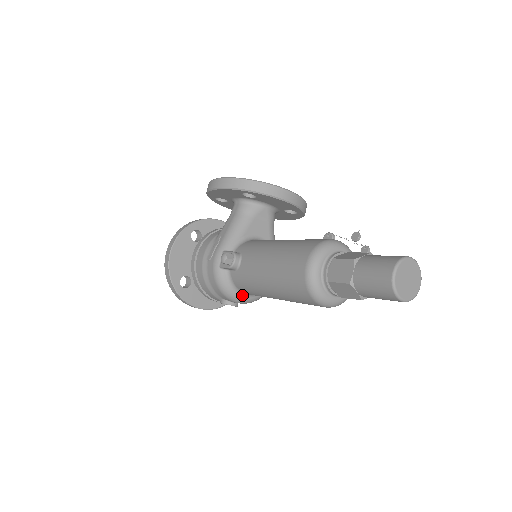
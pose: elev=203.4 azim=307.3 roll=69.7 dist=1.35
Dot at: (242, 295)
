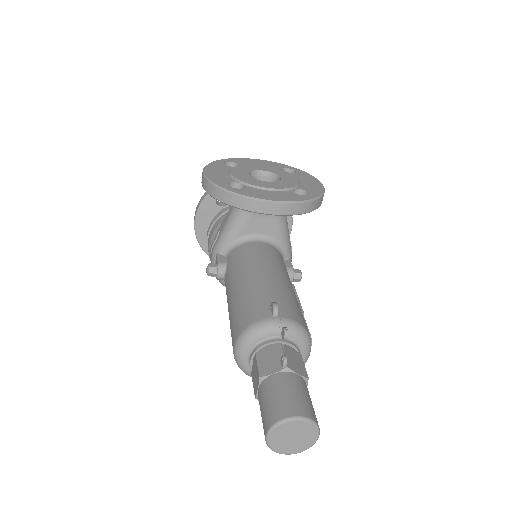
Dot at: occluded
